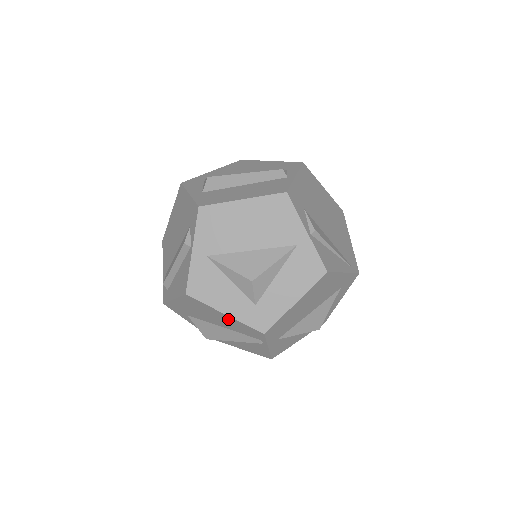
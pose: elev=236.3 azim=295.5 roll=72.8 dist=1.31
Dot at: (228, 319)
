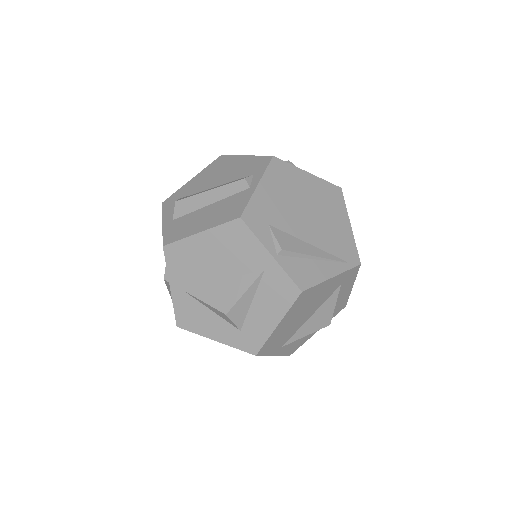
Dot at: occluded
